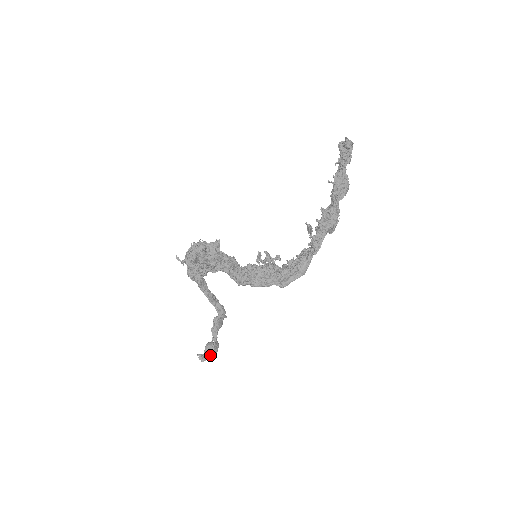
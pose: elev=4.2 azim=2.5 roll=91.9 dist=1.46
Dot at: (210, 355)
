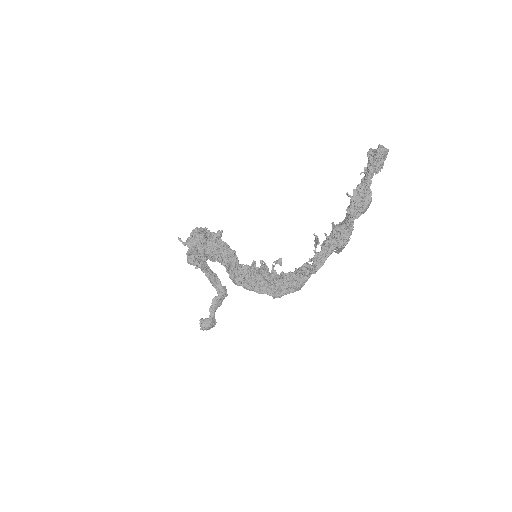
Dot at: (206, 330)
